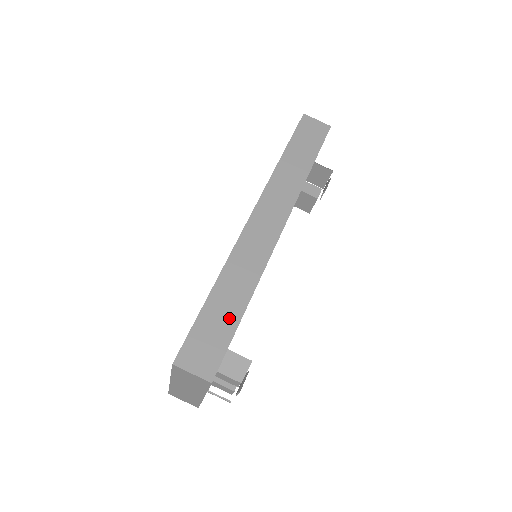
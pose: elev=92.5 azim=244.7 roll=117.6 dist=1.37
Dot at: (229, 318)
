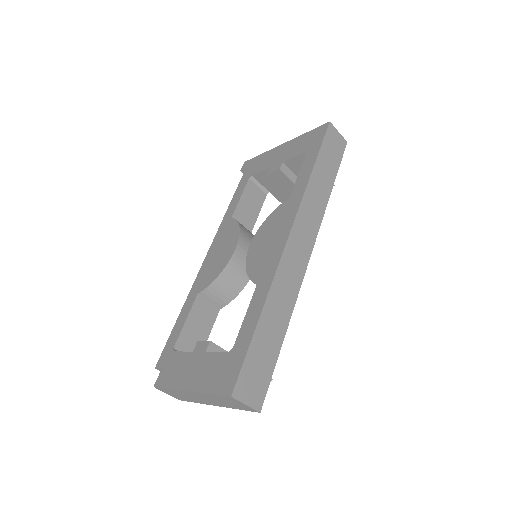
Dot at: (273, 346)
